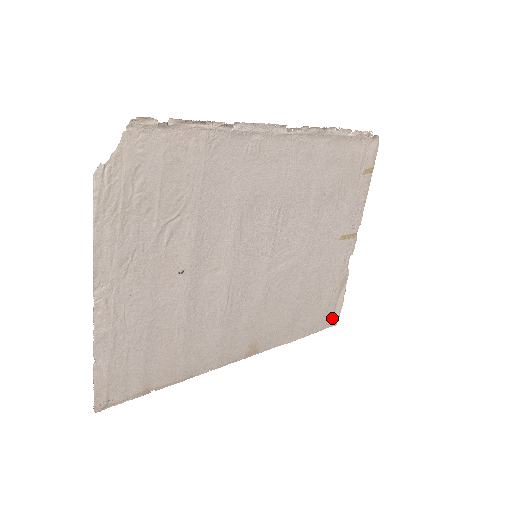
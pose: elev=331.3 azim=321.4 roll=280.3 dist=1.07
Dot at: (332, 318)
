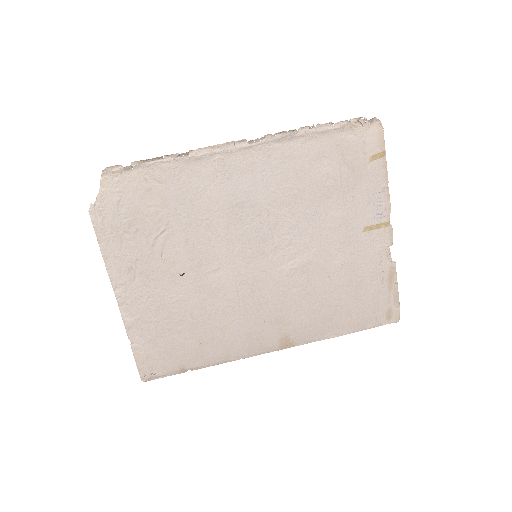
Dot at: (390, 314)
